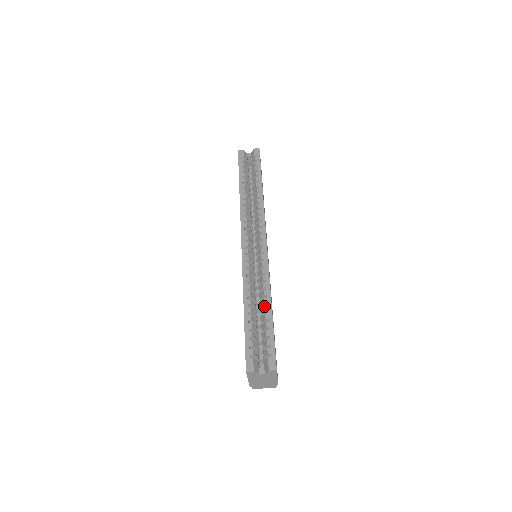
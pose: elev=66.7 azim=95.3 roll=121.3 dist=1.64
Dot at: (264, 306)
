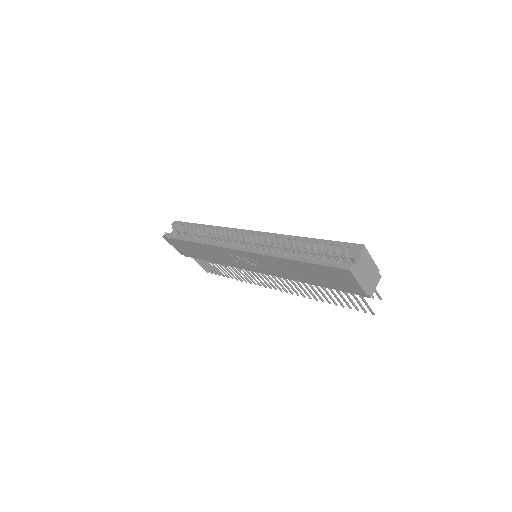
Dot at: (302, 243)
